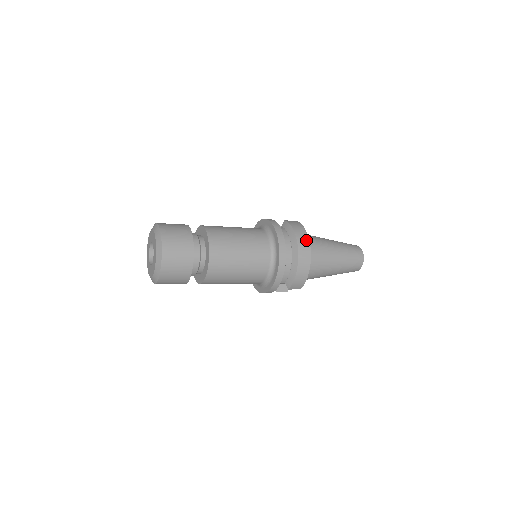
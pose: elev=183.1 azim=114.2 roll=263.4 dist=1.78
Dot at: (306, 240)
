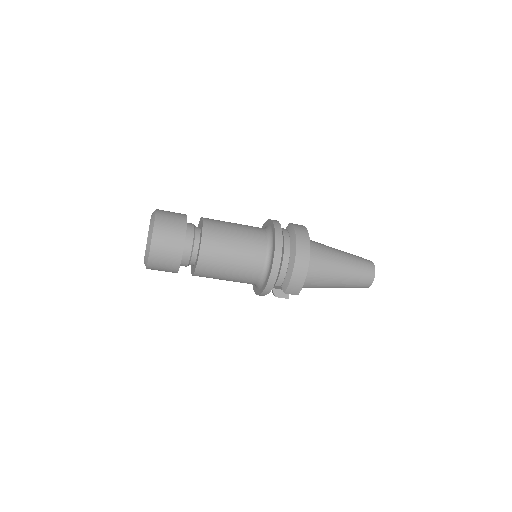
Dot at: (307, 243)
